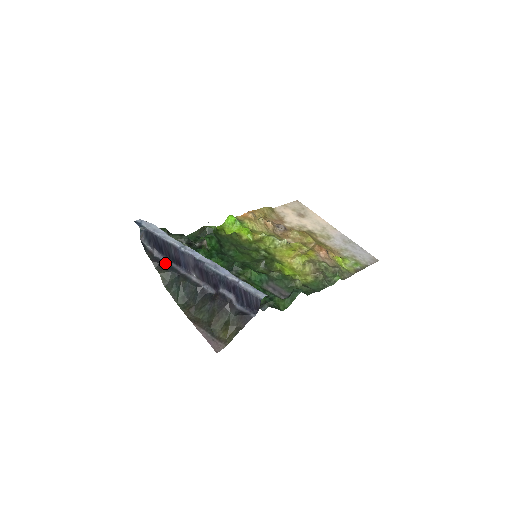
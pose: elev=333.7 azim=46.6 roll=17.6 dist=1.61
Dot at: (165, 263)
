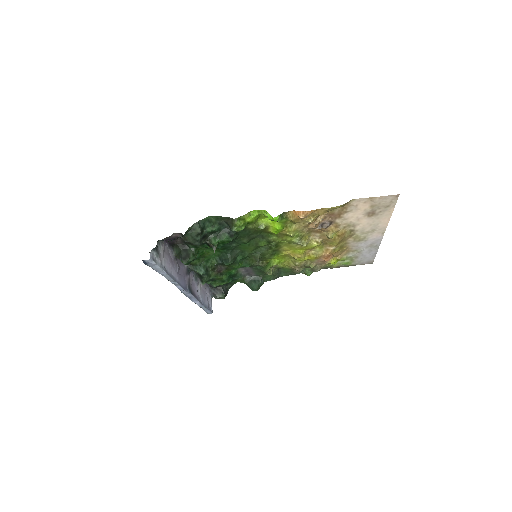
Dot at: occluded
